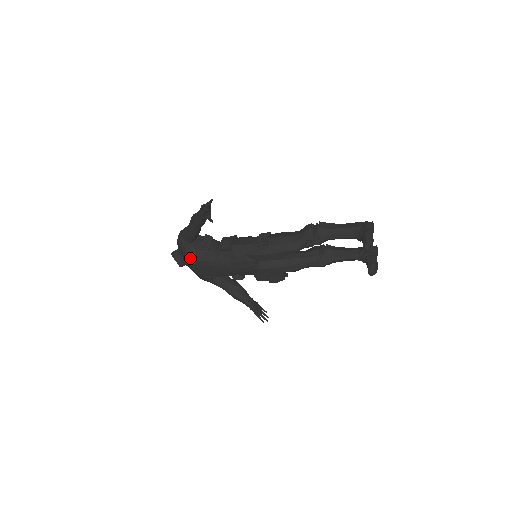
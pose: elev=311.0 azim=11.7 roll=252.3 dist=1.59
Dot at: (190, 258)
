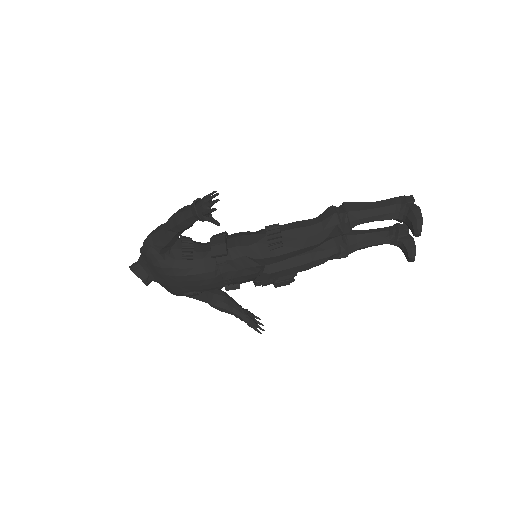
Dot at: (167, 273)
